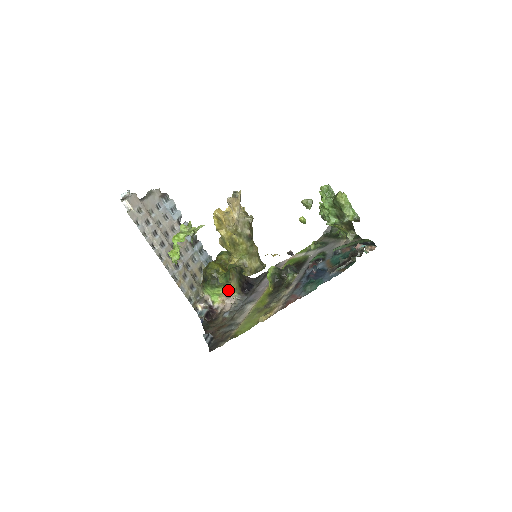
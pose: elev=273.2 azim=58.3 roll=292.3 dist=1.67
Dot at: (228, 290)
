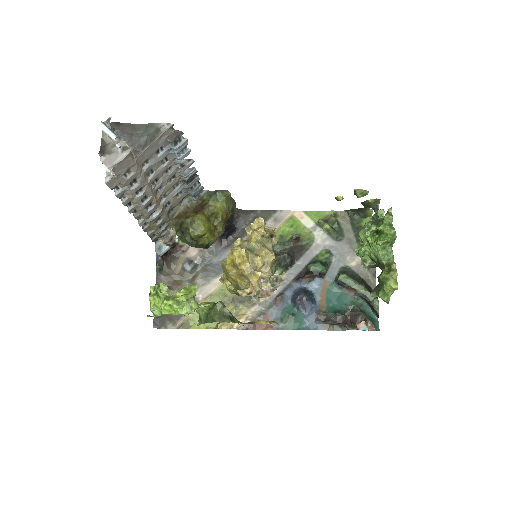
Dot at: occluded
